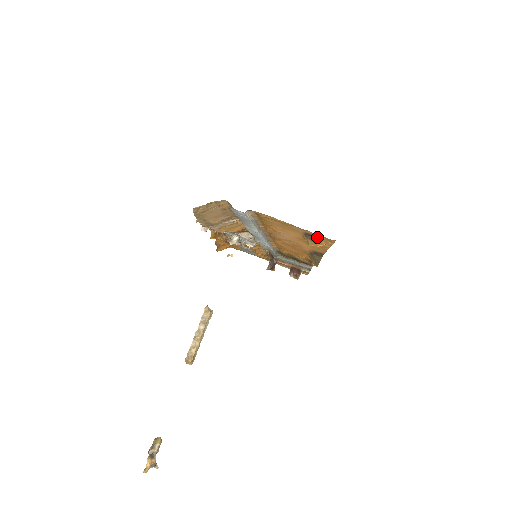
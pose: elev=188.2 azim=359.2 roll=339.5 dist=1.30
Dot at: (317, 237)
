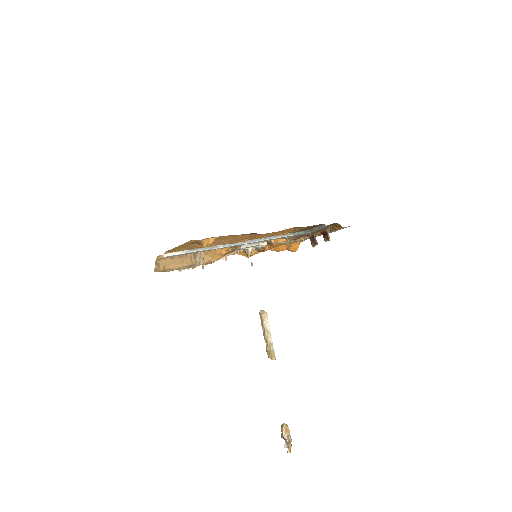
Dot at: (194, 242)
